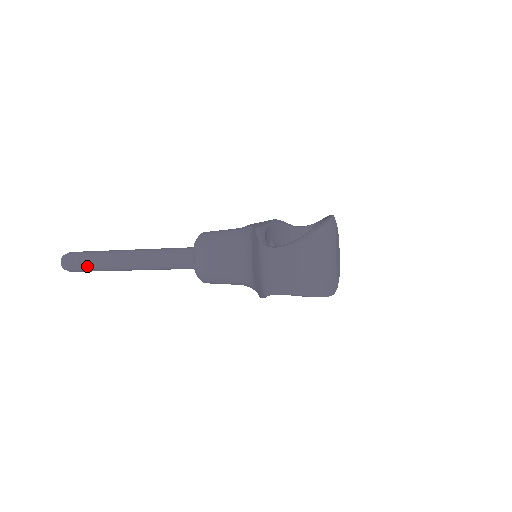
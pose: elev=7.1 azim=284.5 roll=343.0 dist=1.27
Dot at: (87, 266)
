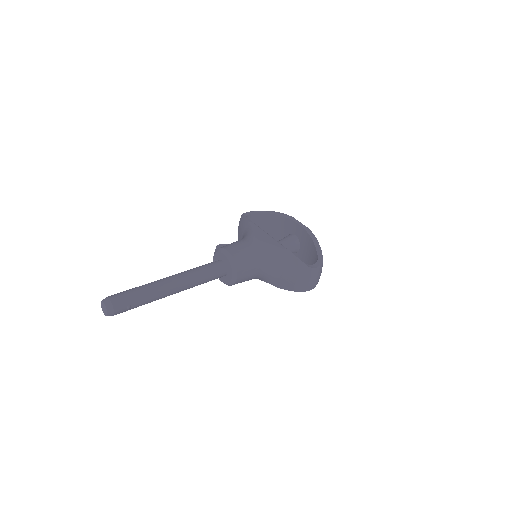
Dot at: (137, 306)
